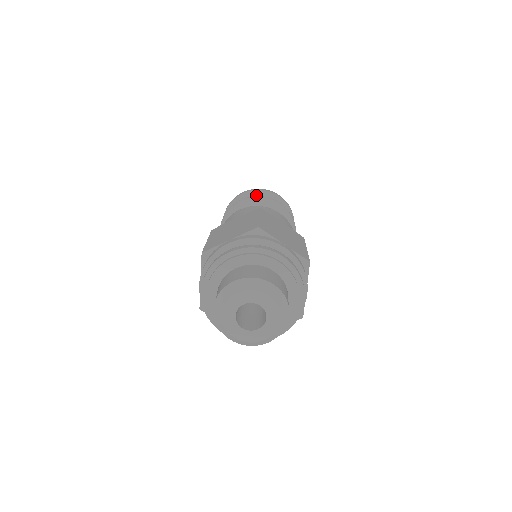
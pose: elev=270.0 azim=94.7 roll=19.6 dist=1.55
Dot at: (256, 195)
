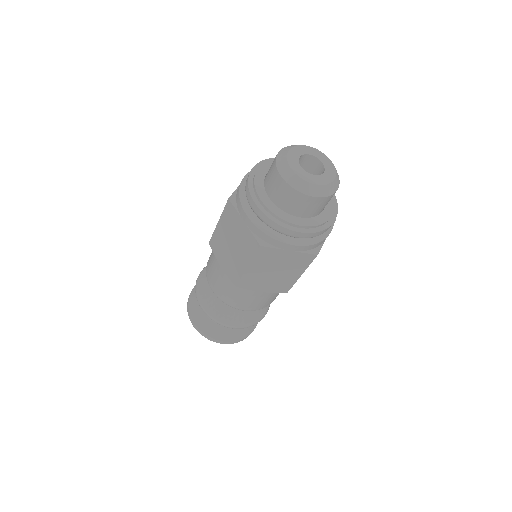
Dot at: occluded
